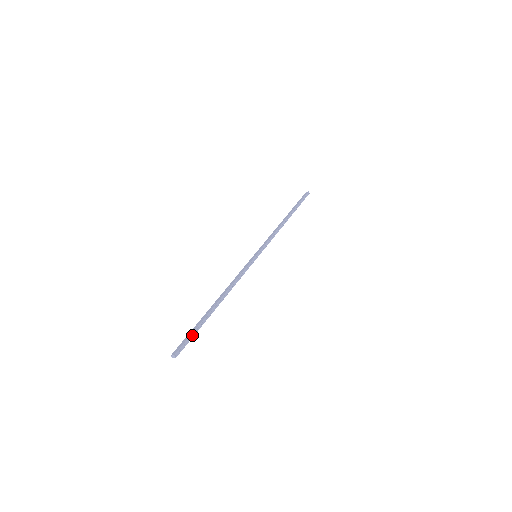
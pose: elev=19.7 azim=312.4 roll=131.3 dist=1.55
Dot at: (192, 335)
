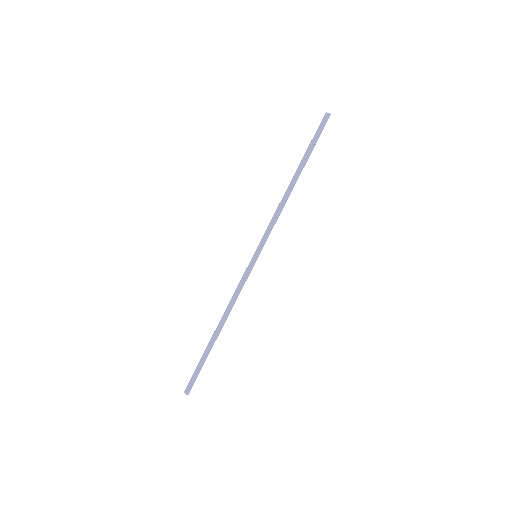
Dot at: (199, 371)
